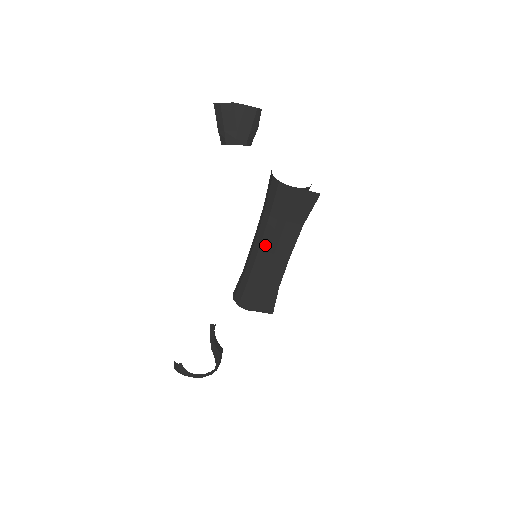
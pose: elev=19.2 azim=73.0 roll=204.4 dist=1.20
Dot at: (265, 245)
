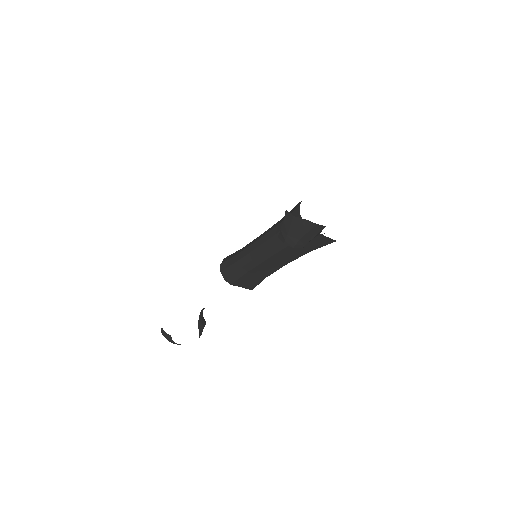
Dot at: (269, 254)
